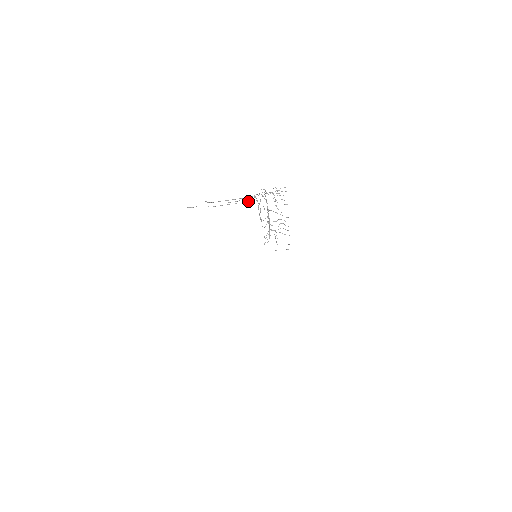
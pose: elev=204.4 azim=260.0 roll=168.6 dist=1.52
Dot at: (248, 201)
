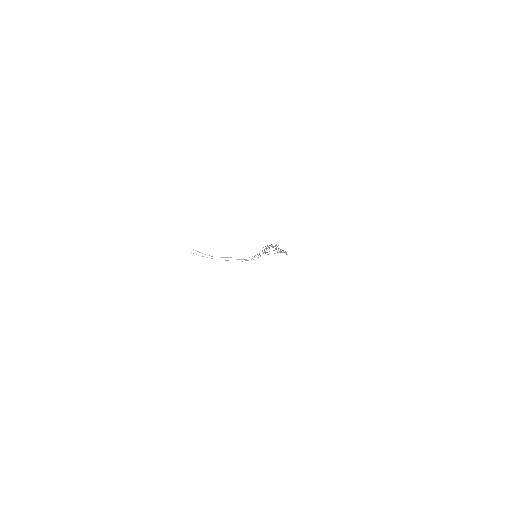
Dot at: (246, 259)
